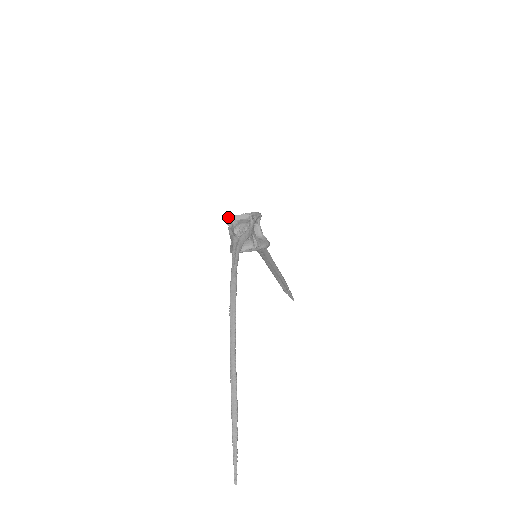
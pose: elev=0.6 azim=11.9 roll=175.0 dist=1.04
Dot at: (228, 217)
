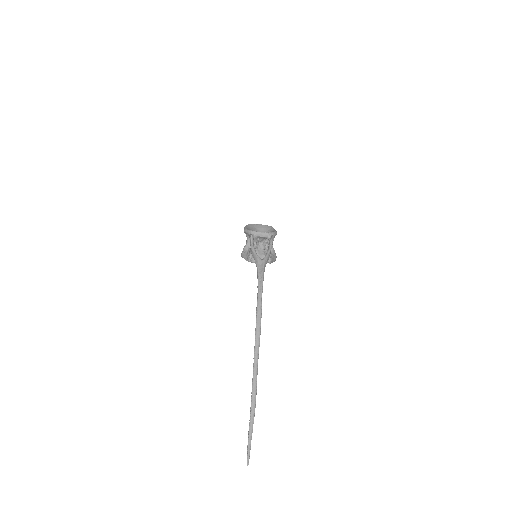
Dot at: (251, 231)
